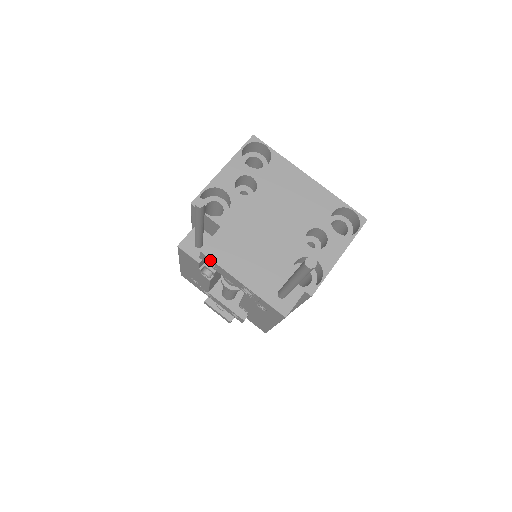
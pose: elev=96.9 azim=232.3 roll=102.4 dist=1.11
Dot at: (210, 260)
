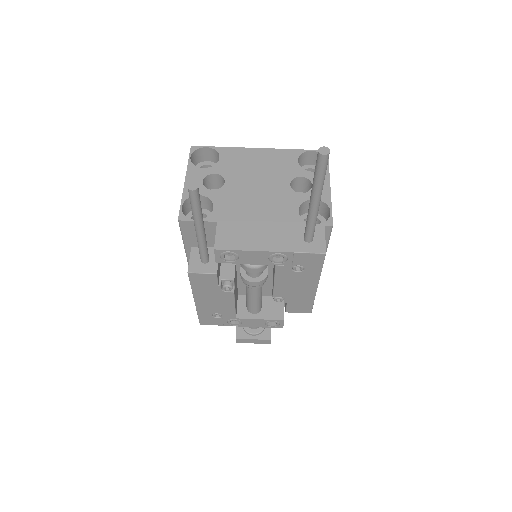
Dot at: (228, 252)
